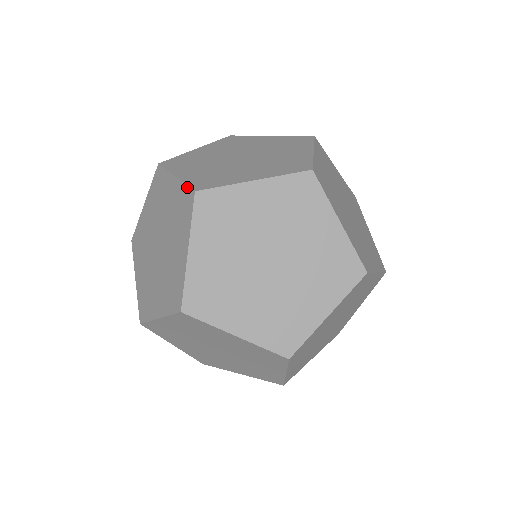
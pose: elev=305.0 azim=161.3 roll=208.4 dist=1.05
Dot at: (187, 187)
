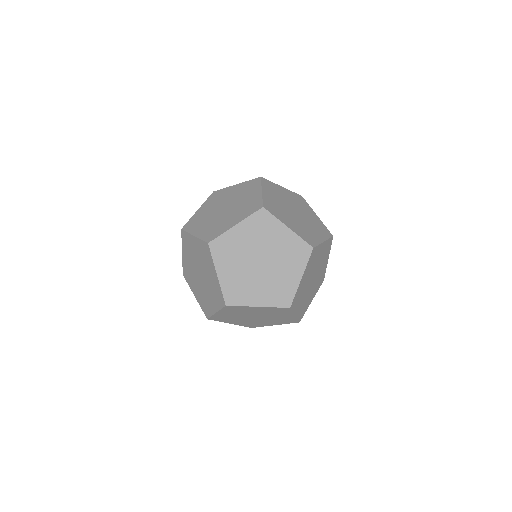
Dot at: (252, 179)
